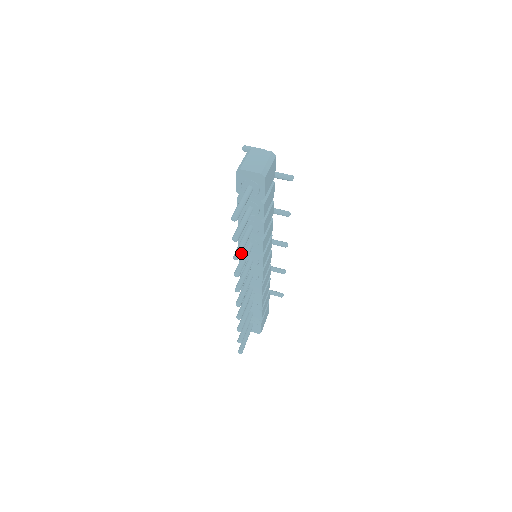
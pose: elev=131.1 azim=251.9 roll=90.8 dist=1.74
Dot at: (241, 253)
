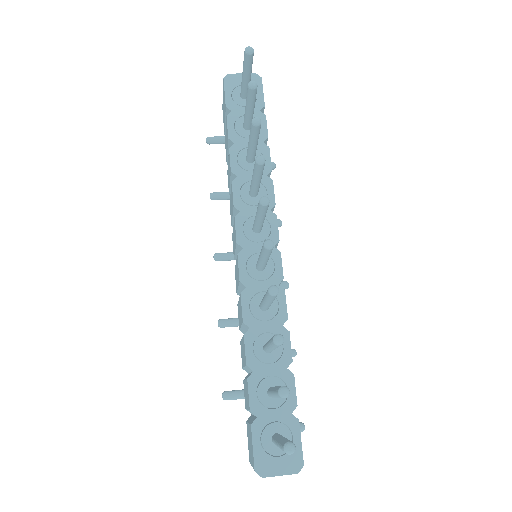
Dot at: (239, 219)
